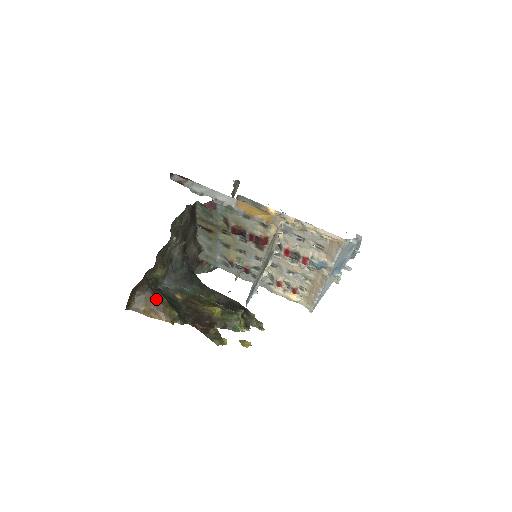
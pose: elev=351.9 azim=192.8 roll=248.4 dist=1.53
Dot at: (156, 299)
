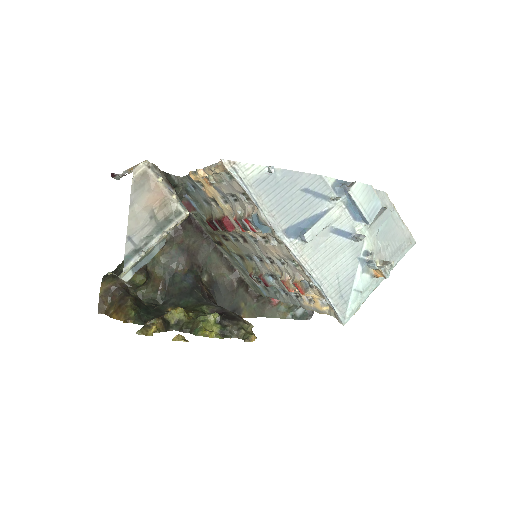
Dot at: (122, 301)
